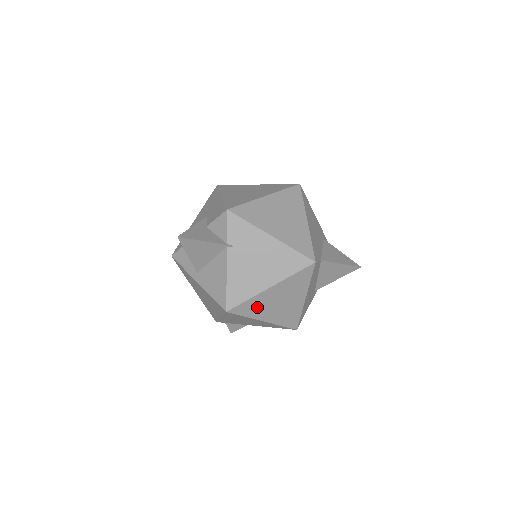
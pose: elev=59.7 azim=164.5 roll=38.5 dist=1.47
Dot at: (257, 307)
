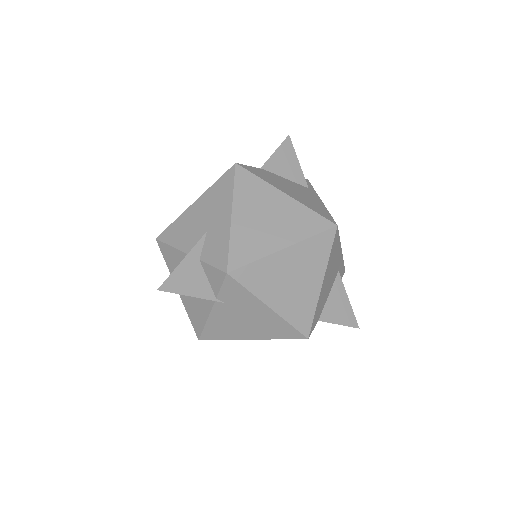
Dot at: occluded
